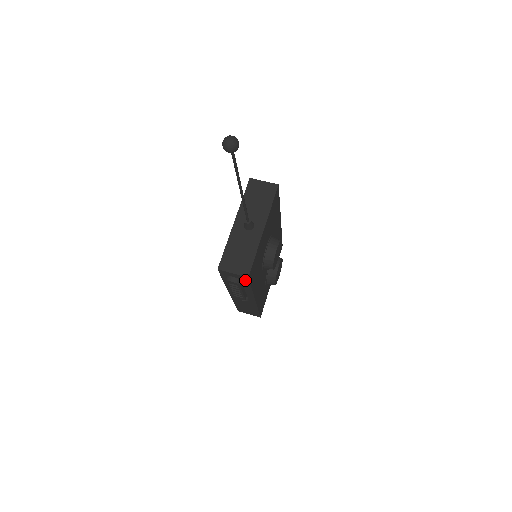
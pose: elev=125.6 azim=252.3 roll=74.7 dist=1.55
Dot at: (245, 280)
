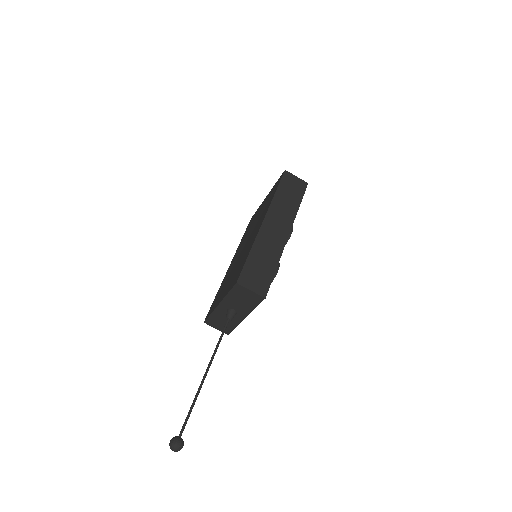
Dot at: occluded
